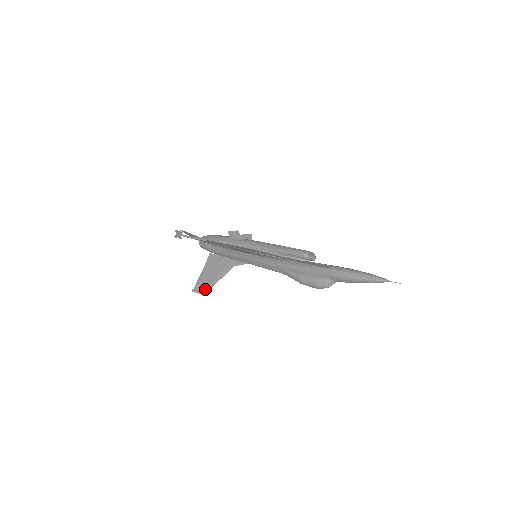
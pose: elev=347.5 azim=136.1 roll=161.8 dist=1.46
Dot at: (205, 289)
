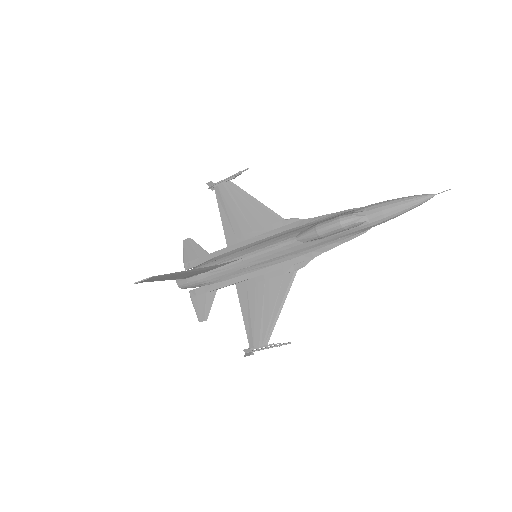
Dot at: (160, 275)
